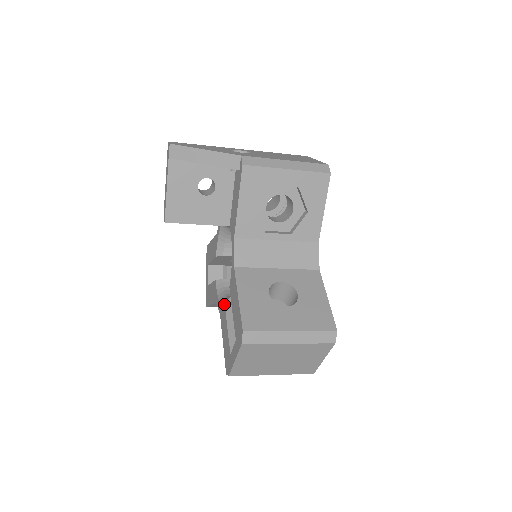
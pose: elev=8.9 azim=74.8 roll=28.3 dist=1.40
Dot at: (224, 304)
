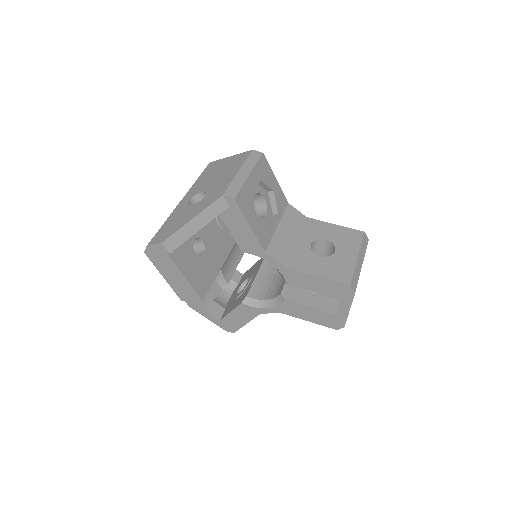
Dot at: (285, 301)
